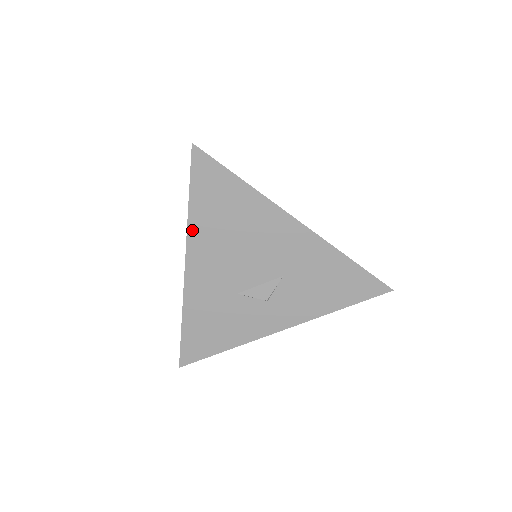
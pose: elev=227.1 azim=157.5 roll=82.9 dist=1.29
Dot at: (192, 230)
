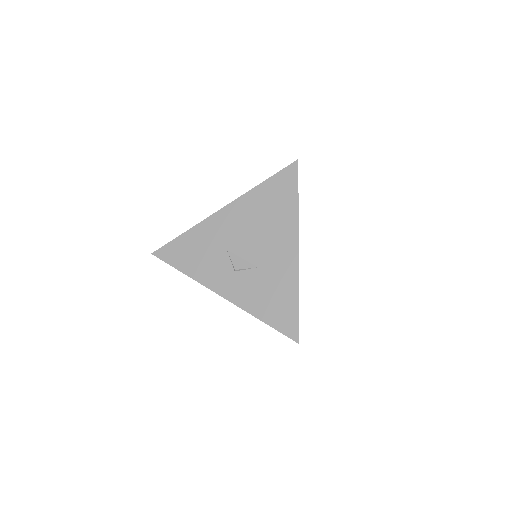
Dot at: (248, 195)
